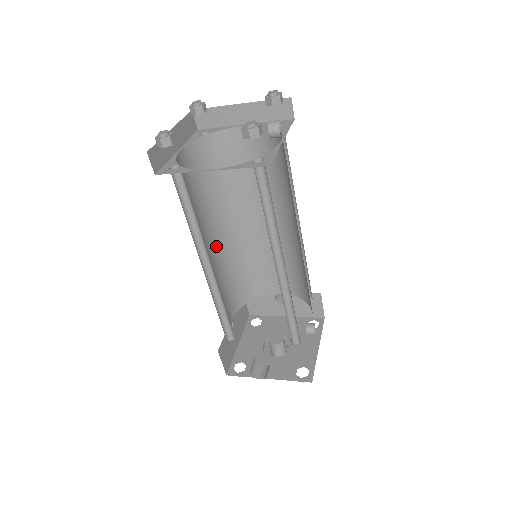
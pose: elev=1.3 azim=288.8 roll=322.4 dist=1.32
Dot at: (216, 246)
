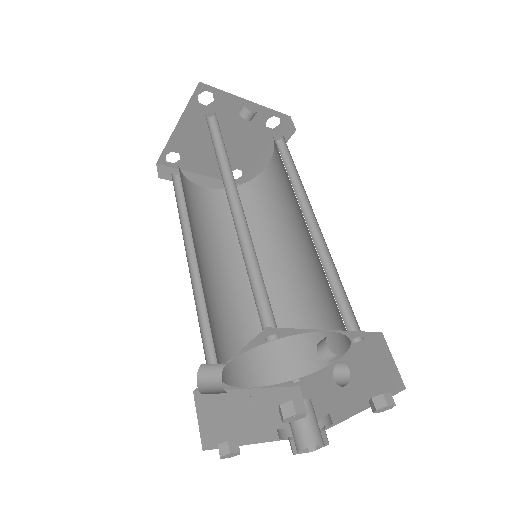
Dot at: (237, 282)
